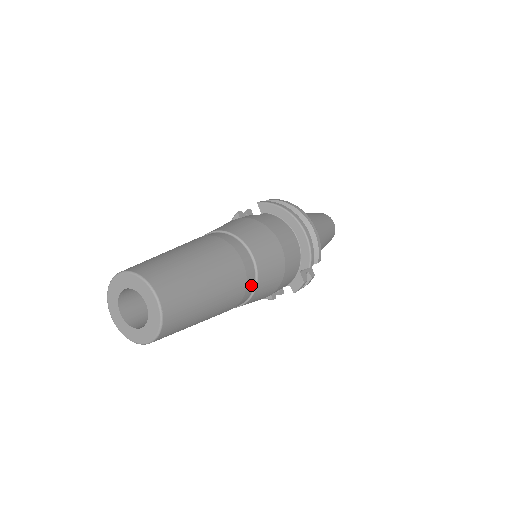
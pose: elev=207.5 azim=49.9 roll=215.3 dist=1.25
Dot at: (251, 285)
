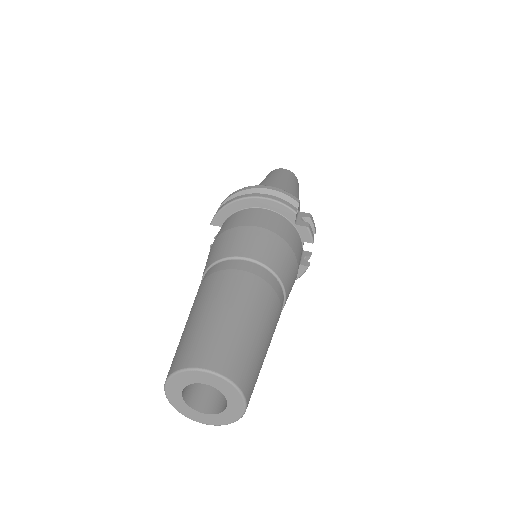
Dot at: (269, 276)
